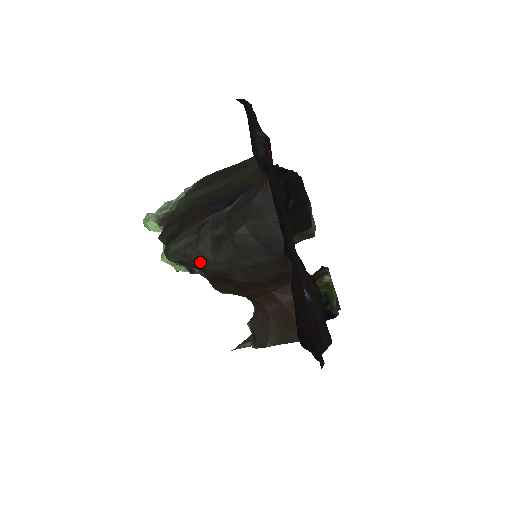
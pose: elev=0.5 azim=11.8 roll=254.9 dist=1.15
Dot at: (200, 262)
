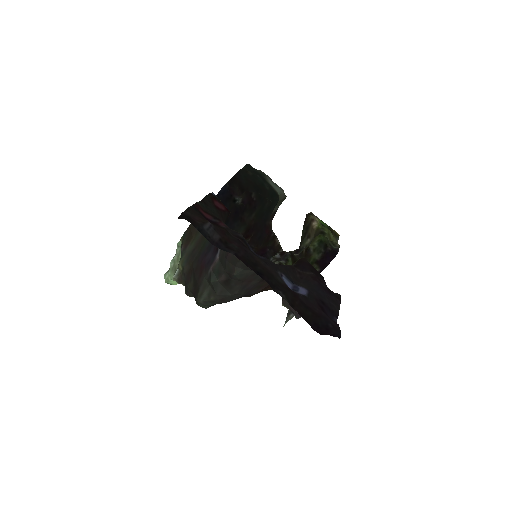
Dot at: (225, 300)
